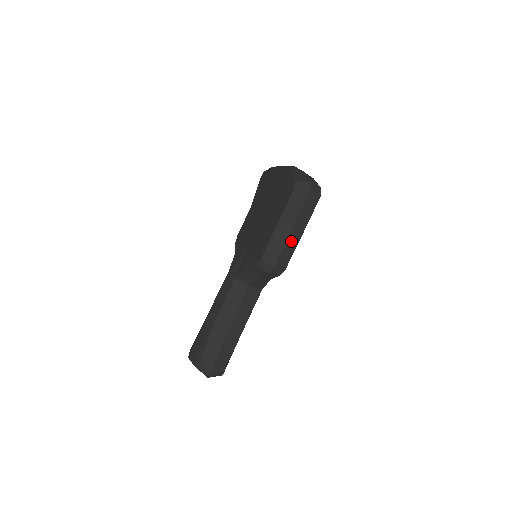
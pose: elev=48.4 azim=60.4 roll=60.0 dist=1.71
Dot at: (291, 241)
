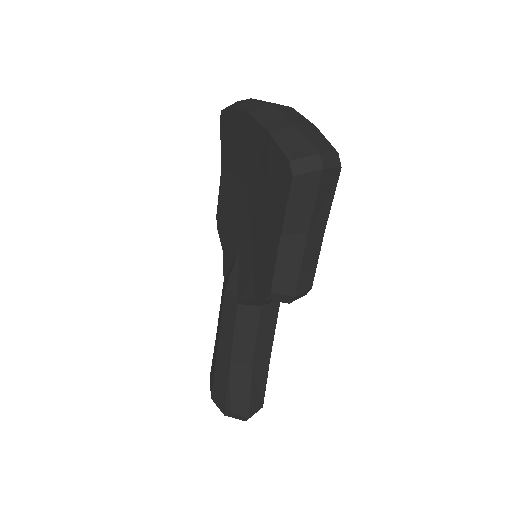
Dot at: (310, 251)
